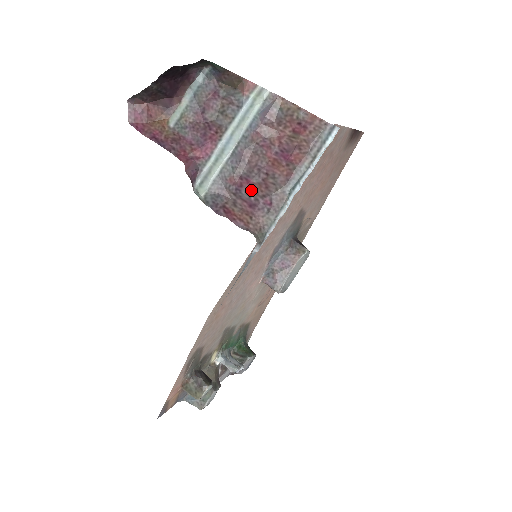
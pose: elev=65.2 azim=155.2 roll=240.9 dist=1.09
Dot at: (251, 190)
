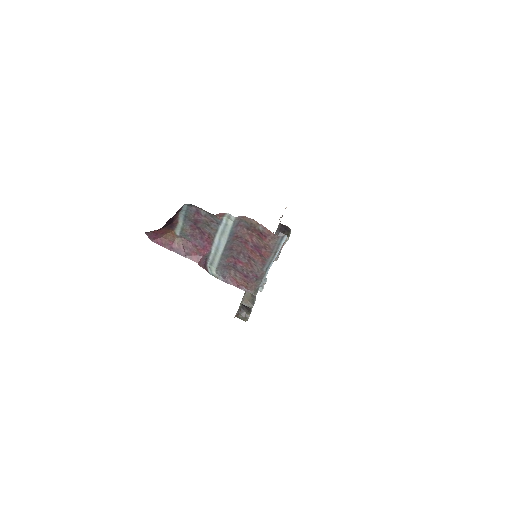
Dot at: (243, 267)
